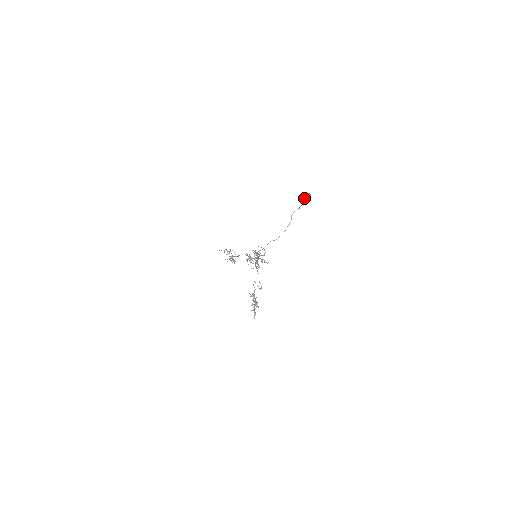
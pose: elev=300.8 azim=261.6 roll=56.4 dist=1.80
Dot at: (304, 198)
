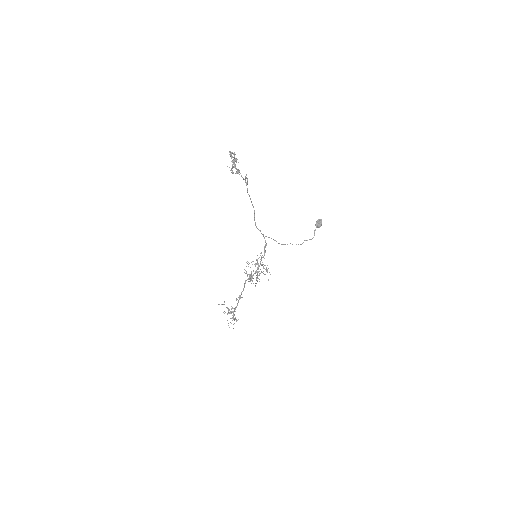
Dot at: occluded
